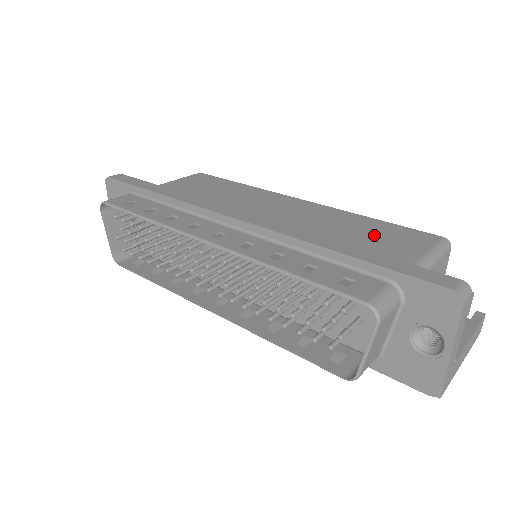
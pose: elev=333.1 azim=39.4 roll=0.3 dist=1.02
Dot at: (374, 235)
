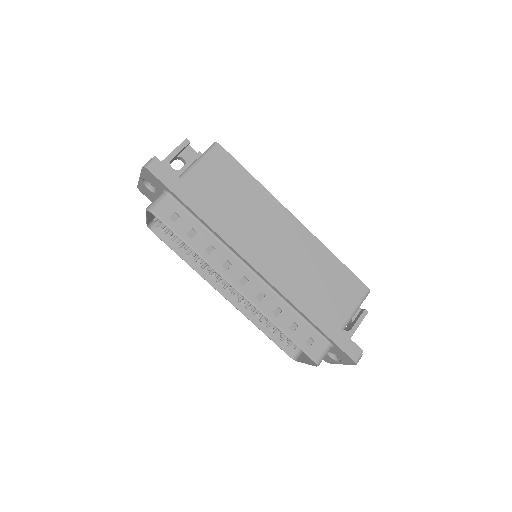
Dot at: (333, 284)
